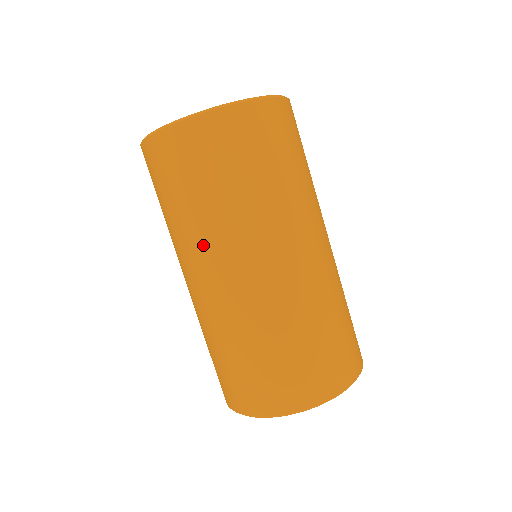
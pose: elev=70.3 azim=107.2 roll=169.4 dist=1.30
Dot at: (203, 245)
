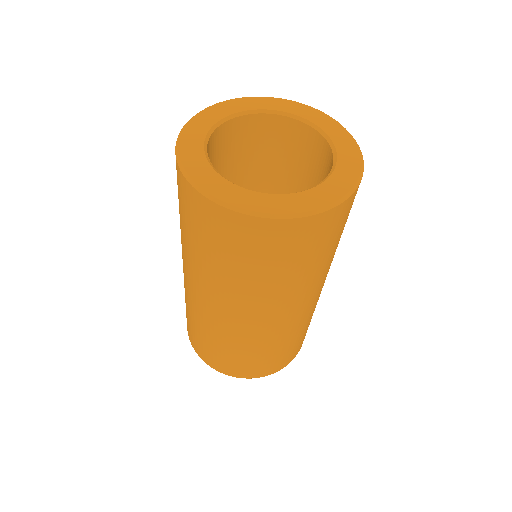
Dot at: (219, 290)
